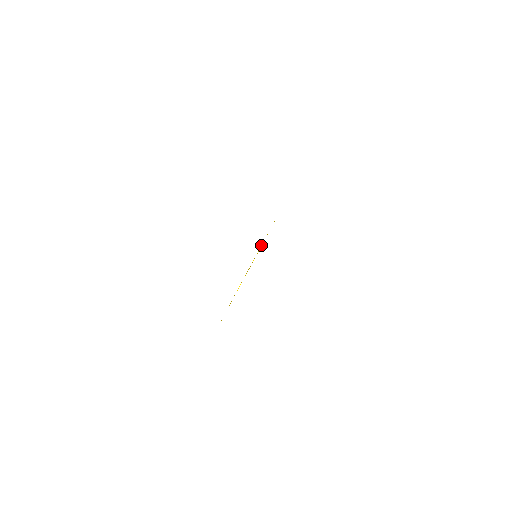
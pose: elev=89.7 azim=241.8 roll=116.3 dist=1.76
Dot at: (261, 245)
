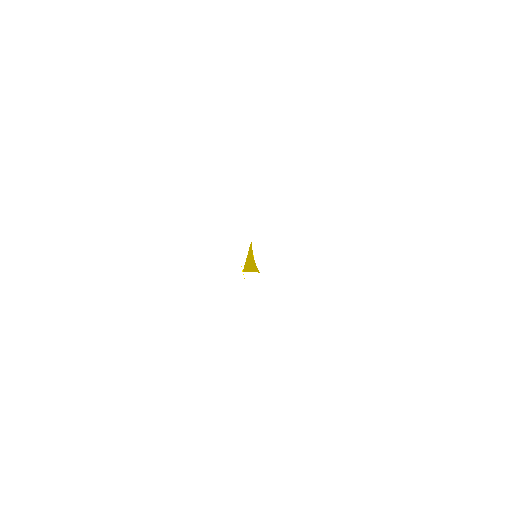
Dot at: occluded
